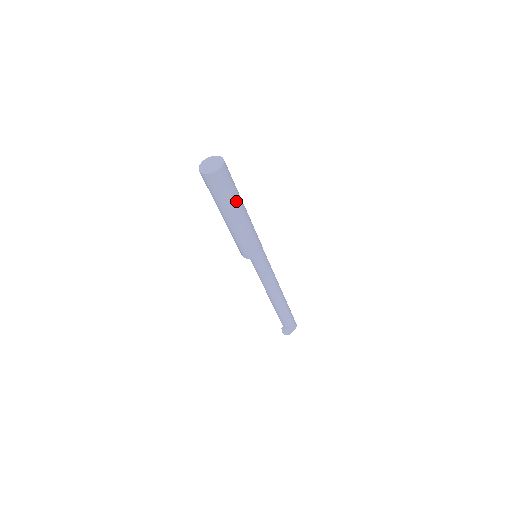
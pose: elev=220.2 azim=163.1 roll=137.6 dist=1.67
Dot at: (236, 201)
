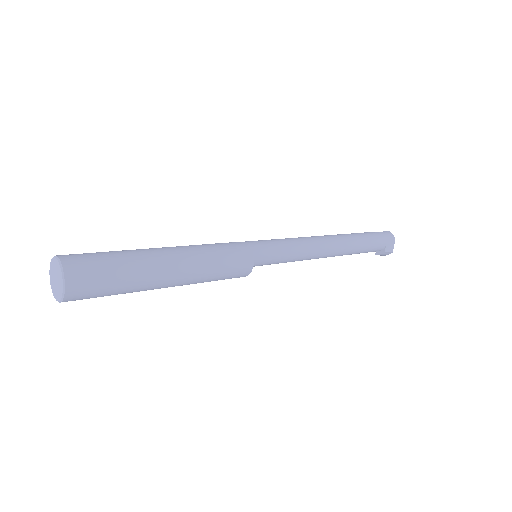
Dot at: (142, 274)
